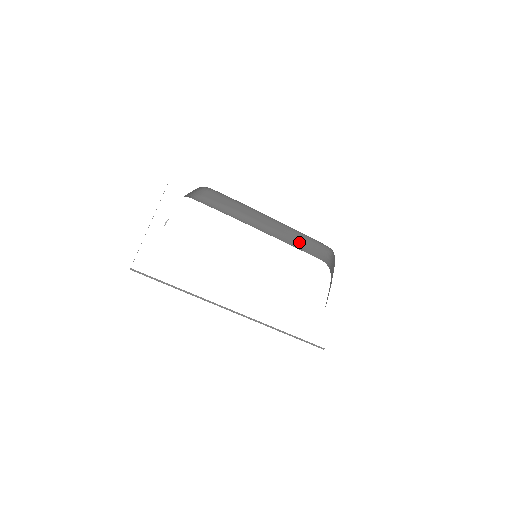
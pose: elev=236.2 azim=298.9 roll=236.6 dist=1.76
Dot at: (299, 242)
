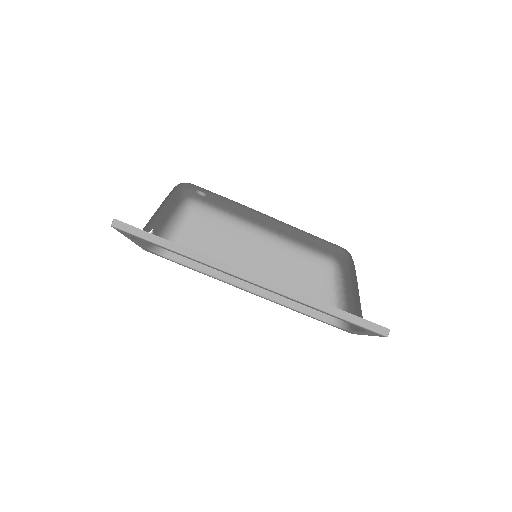
Dot at: (296, 285)
